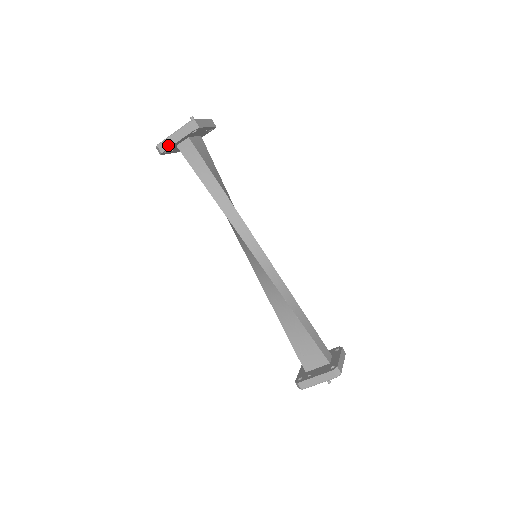
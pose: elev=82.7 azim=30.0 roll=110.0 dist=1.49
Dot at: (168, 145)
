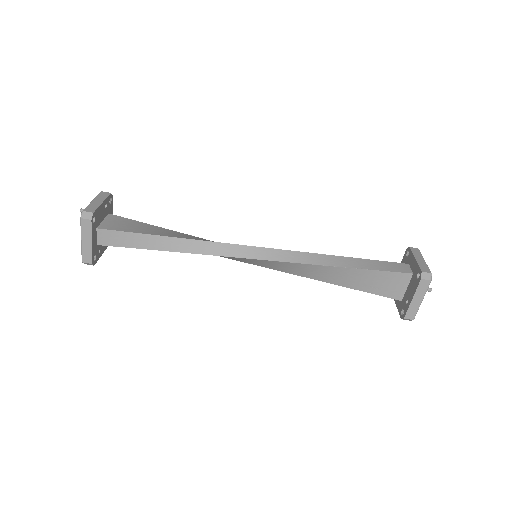
Dot at: (89, 253)
